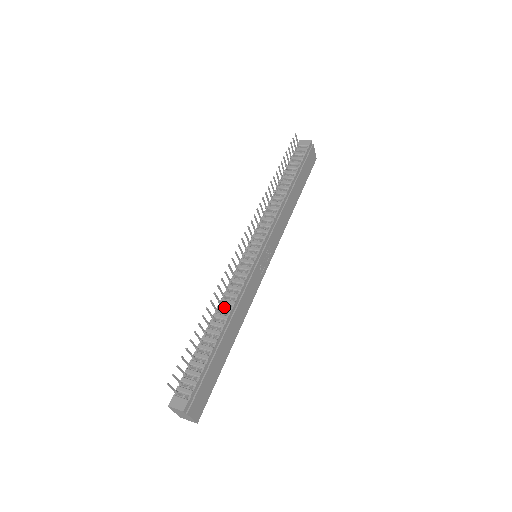
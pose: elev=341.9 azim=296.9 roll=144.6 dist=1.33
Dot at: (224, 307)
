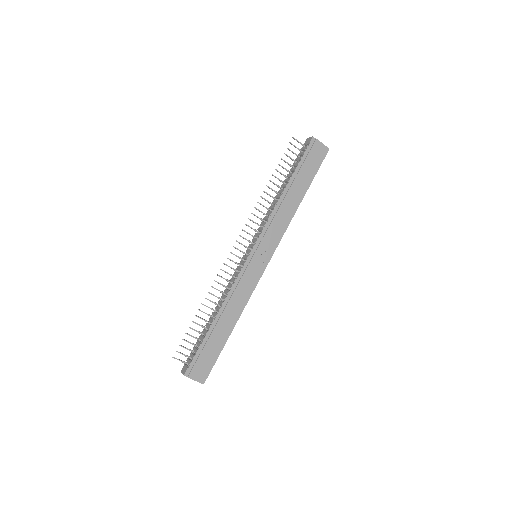
Dot at: (221, 301)
